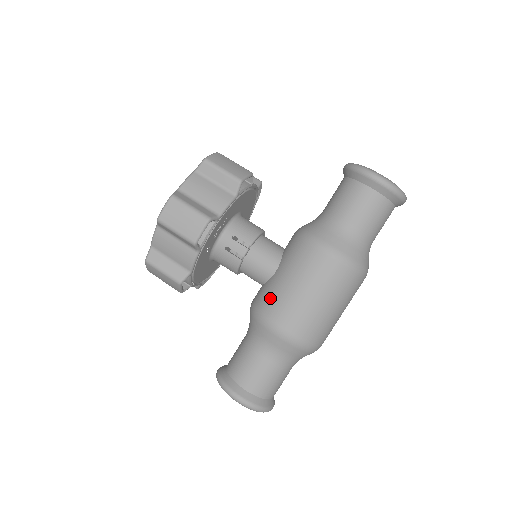
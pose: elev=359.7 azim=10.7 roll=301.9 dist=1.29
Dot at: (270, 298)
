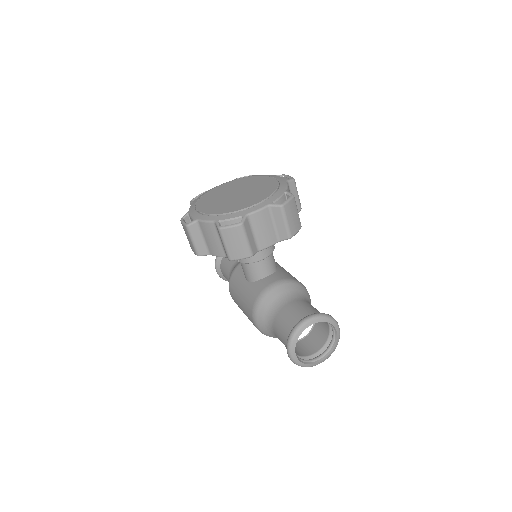
Dot at: (235, 283)
